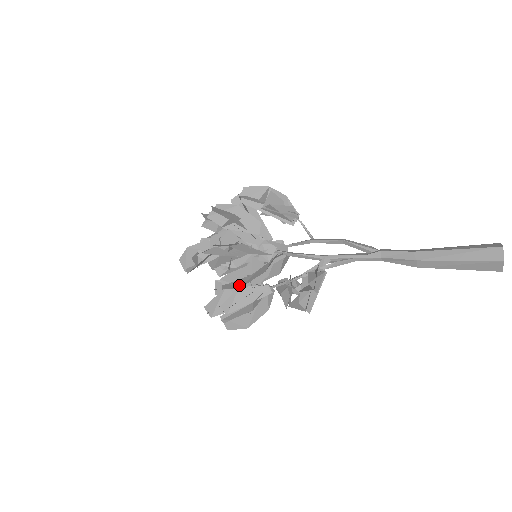
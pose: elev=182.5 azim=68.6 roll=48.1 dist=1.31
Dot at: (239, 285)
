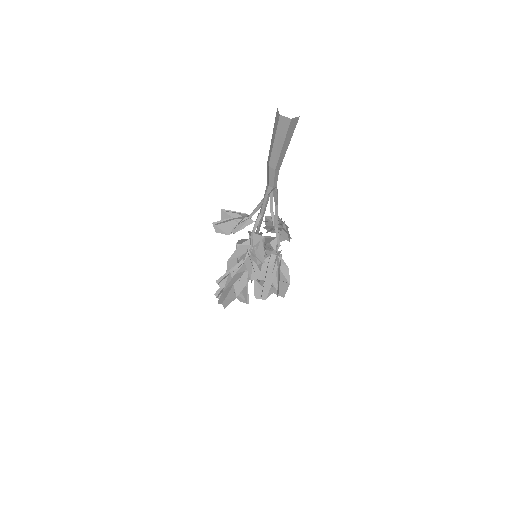
Dot at: (230, 263)
